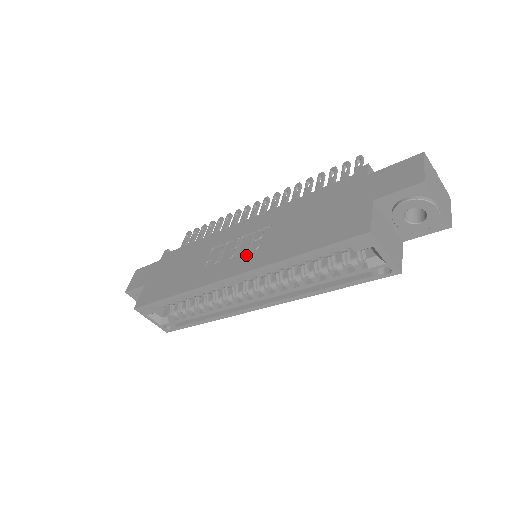
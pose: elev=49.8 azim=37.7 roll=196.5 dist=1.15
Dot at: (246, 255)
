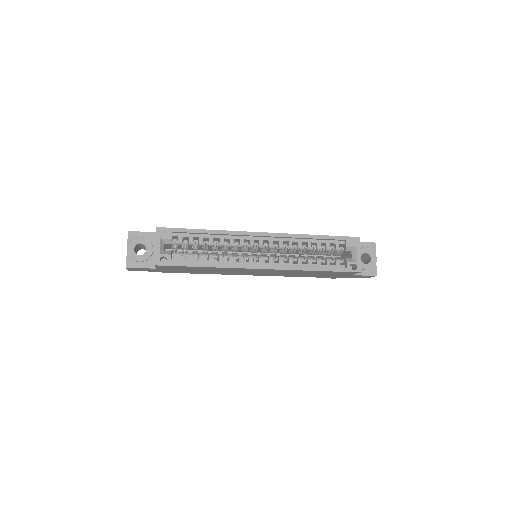
Dot at: occluded
